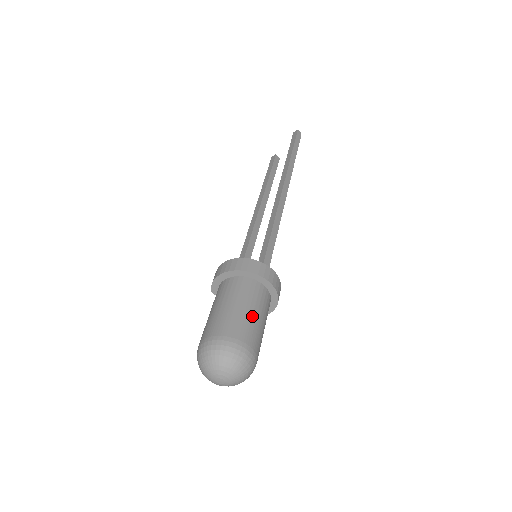
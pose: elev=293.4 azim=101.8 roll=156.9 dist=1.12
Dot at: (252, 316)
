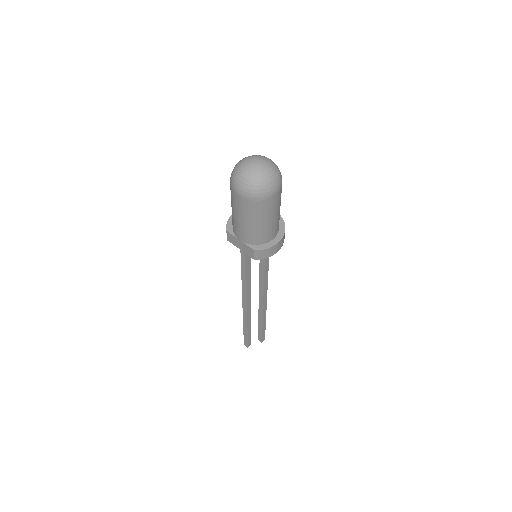
Dot at: occluded
